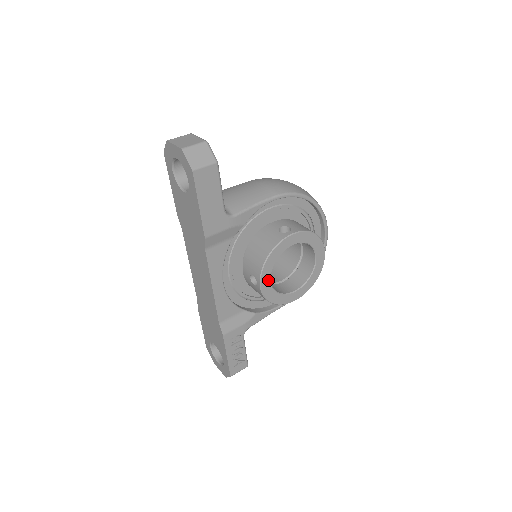
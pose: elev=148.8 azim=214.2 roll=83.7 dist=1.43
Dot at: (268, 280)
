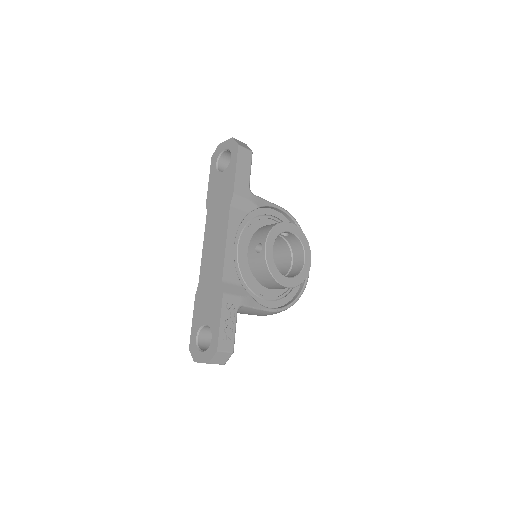
Dot at: (271, 247)
